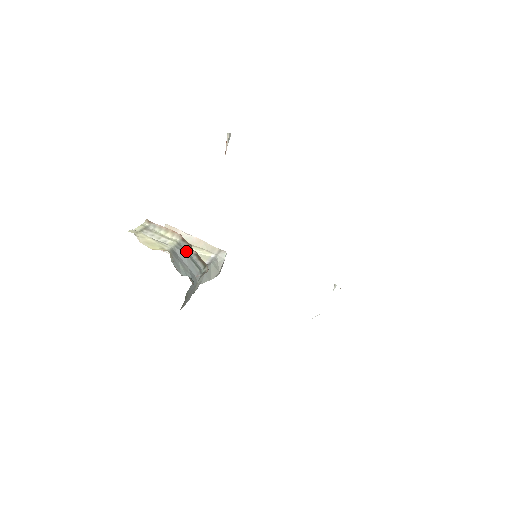
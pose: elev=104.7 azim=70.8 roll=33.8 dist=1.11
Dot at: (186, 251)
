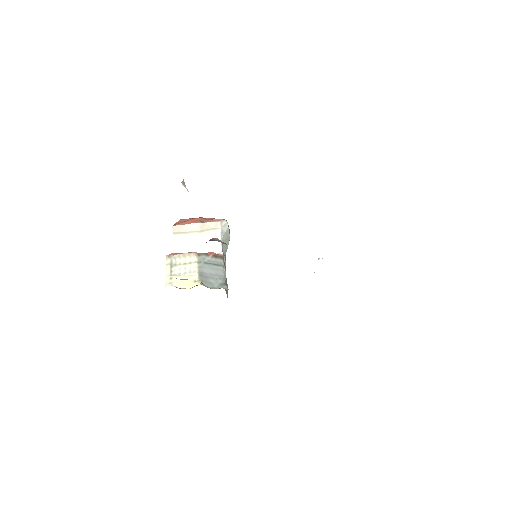
Dot at: (206, 262)
